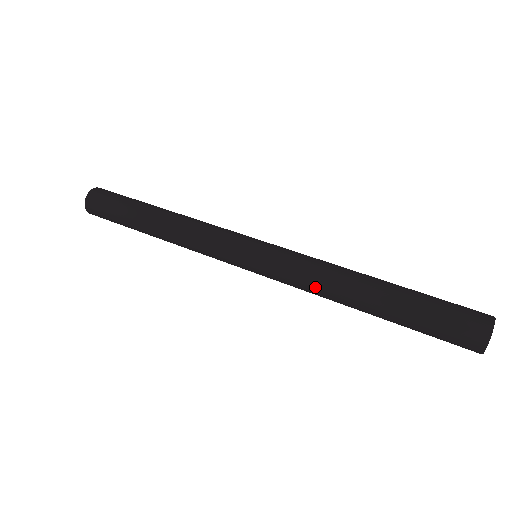
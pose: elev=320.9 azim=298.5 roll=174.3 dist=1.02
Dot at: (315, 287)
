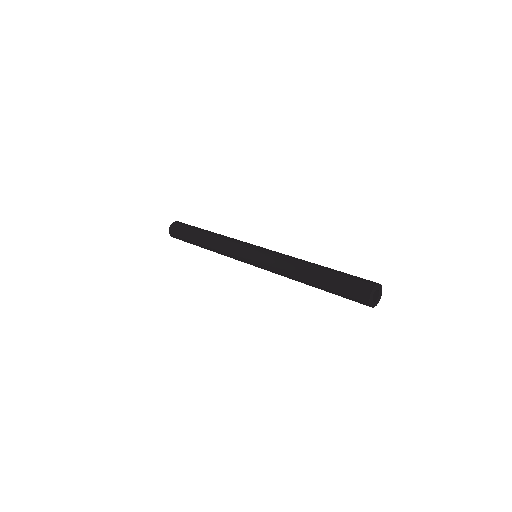
Dot at: (284, 276)
